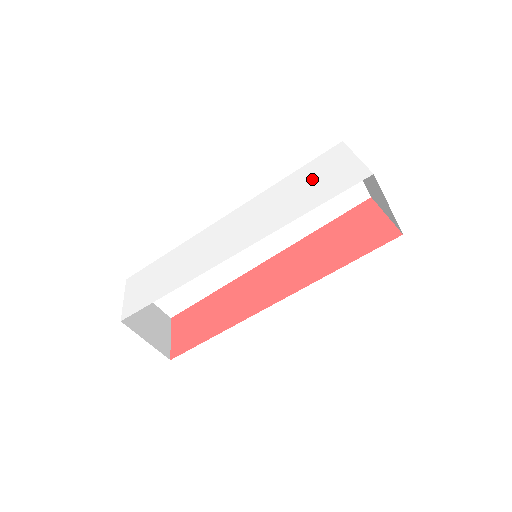
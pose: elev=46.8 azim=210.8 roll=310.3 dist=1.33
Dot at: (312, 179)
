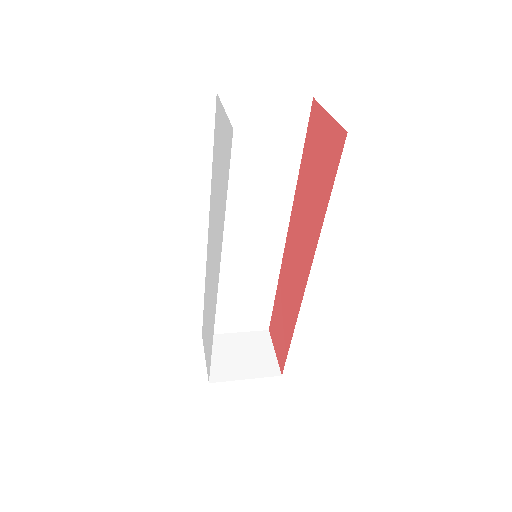
Dot at: (218, 163)
